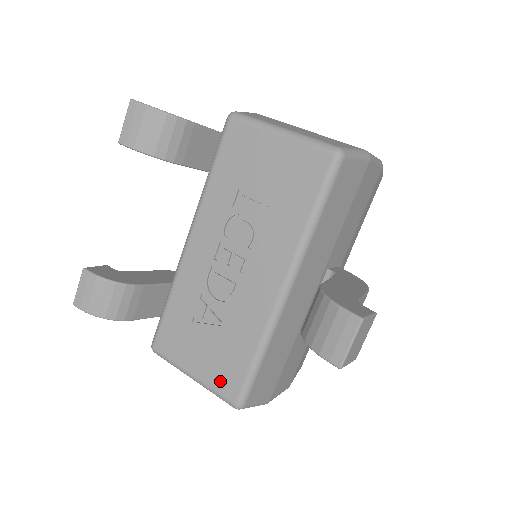
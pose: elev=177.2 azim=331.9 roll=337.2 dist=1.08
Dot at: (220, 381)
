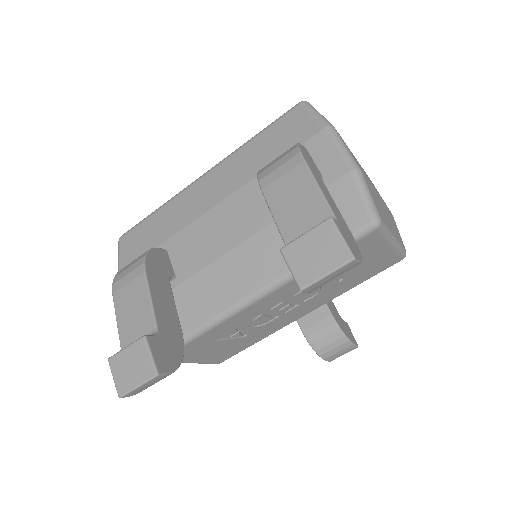
Dot at: (216, 359)
